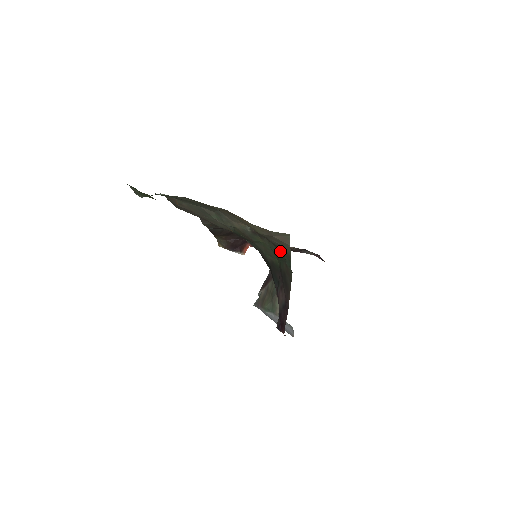
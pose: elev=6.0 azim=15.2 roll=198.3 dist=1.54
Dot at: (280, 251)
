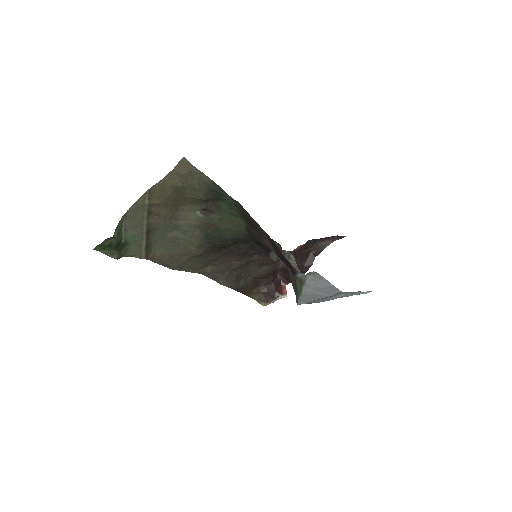
Dot at: (215, 194)
